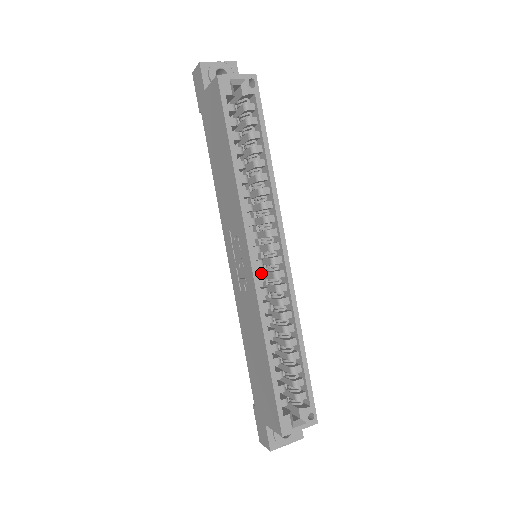
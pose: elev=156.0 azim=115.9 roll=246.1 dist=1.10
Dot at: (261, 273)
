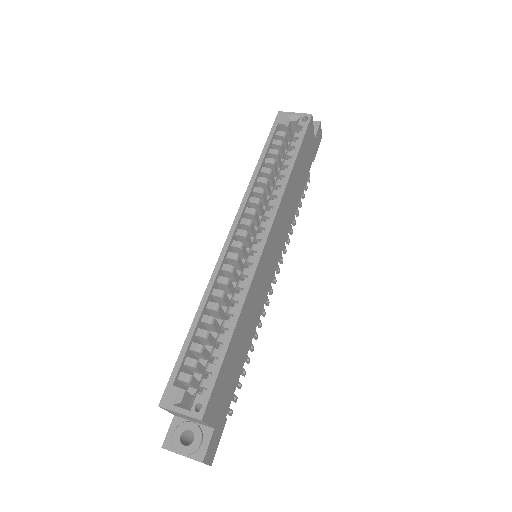
Dot at: (240, 258)
